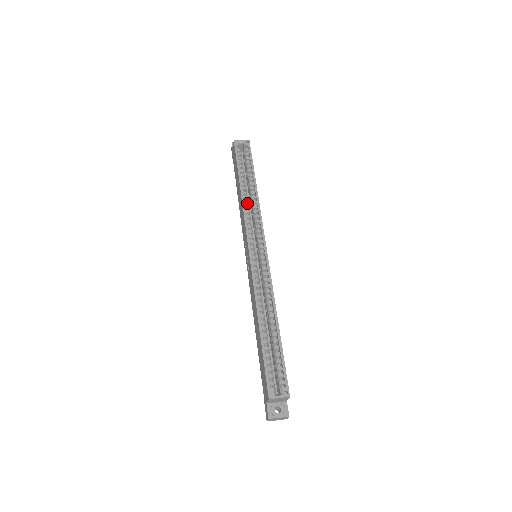
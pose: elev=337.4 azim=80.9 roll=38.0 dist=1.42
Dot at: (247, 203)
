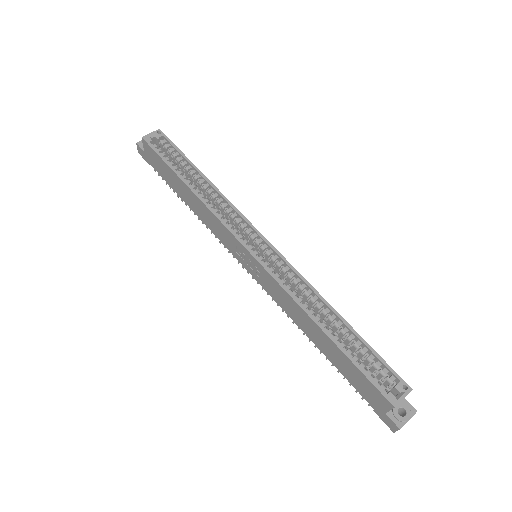
Dot at: (208, 201)
